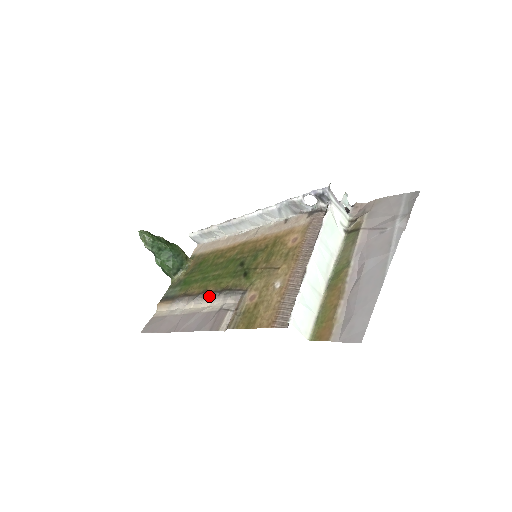
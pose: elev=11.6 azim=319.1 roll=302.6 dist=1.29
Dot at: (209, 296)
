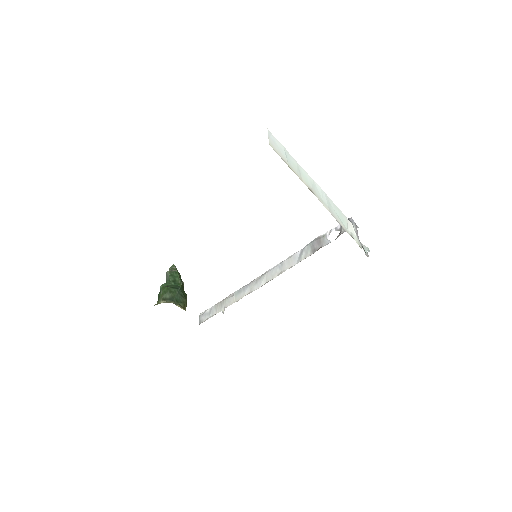
Dot at: occluded
